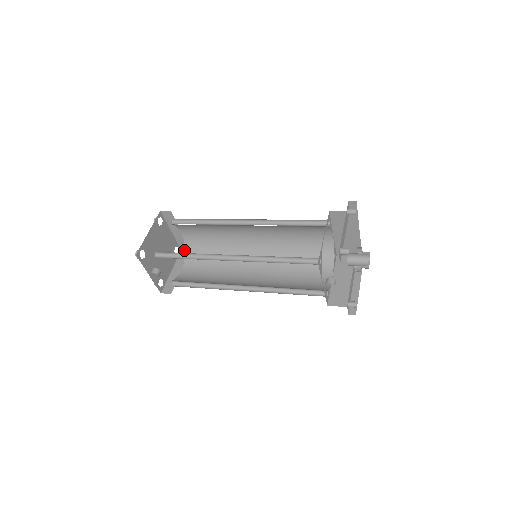
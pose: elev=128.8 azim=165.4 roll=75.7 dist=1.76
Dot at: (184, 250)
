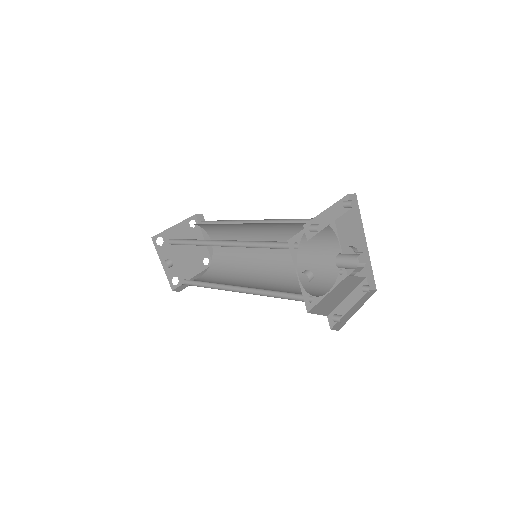
Dot at: occluded
